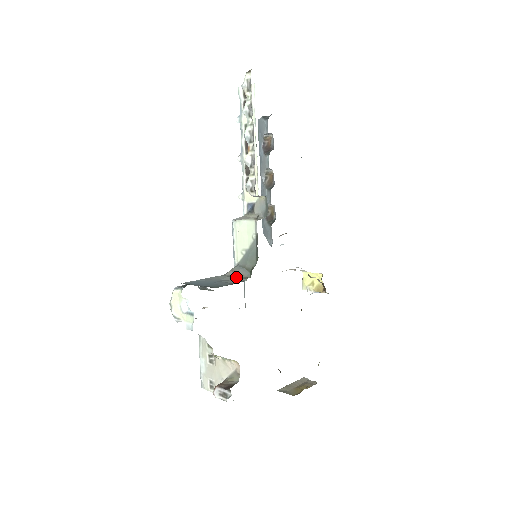
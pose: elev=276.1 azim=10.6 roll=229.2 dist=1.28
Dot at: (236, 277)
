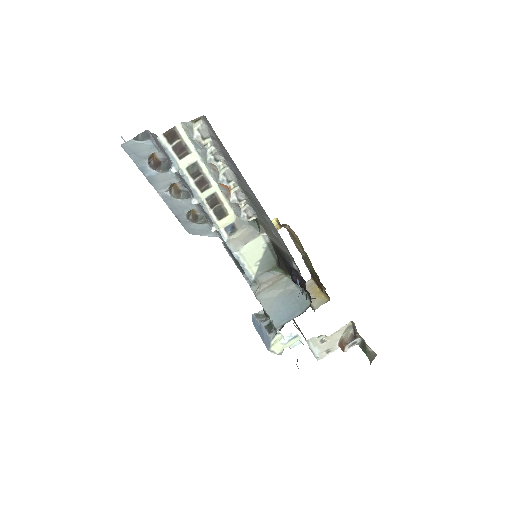
Dot at: (276, 284)
